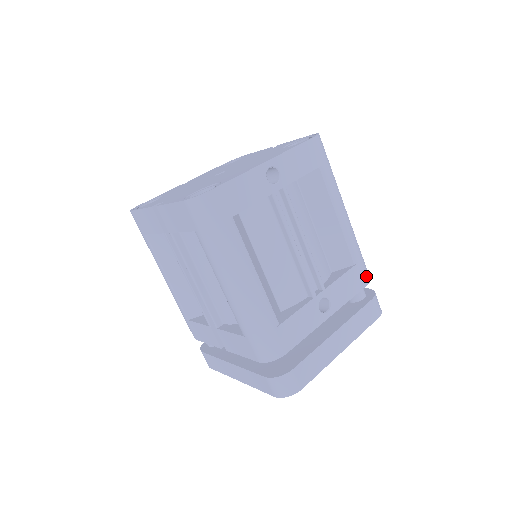
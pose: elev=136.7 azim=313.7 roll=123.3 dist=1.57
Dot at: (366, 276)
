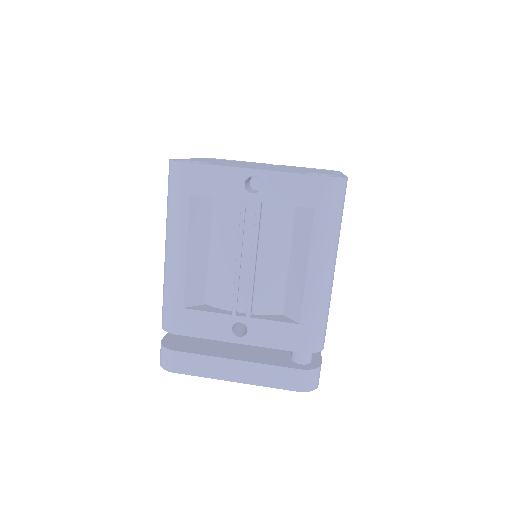
Dot at: (309, 344)
